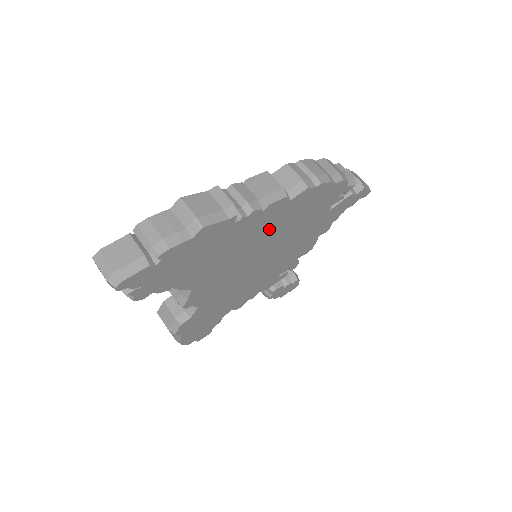
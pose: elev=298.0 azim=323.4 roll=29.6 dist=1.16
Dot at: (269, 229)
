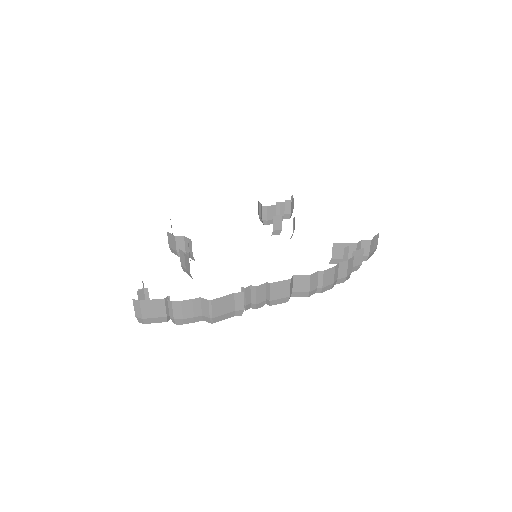
Dot at: occluded
